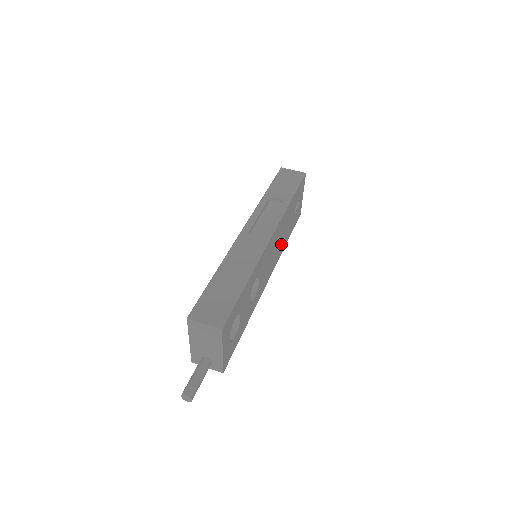
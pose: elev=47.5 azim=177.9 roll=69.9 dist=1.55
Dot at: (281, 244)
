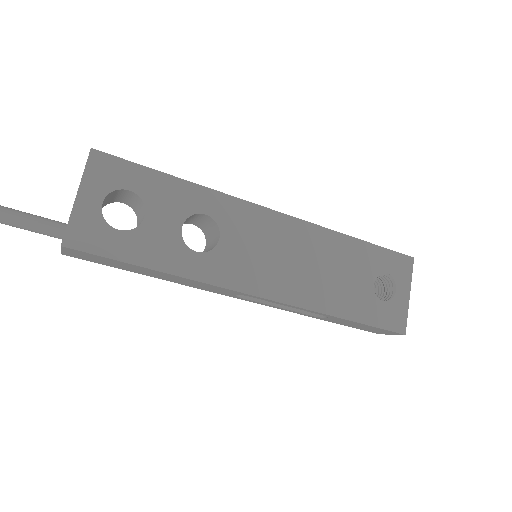
Dot at: (315, 285)
